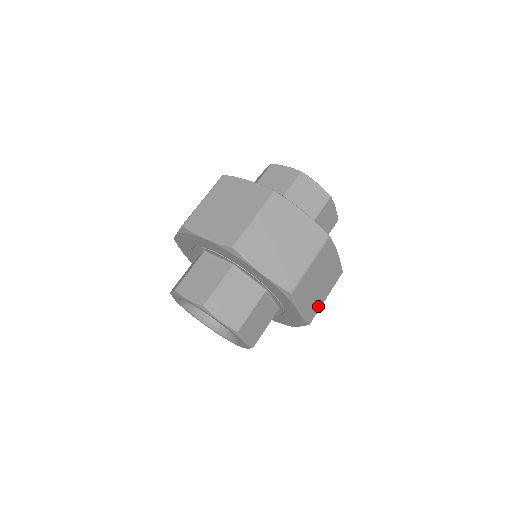
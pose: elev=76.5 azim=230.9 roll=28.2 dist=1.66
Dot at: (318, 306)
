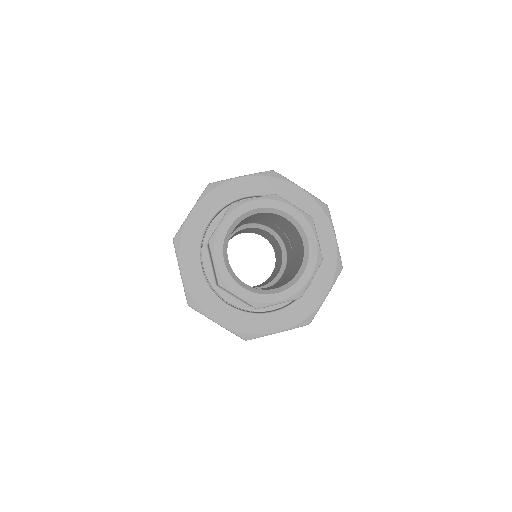
Dot at: occluded
